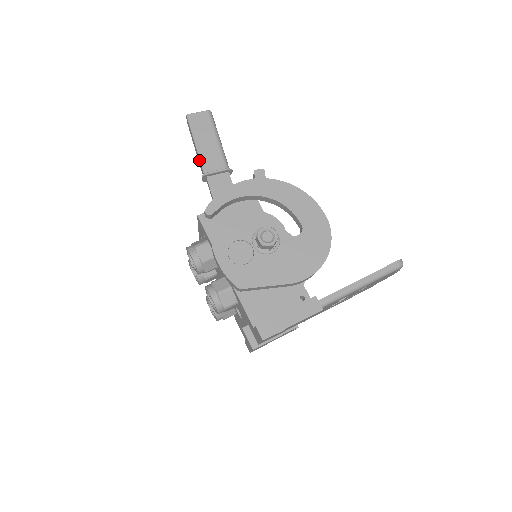
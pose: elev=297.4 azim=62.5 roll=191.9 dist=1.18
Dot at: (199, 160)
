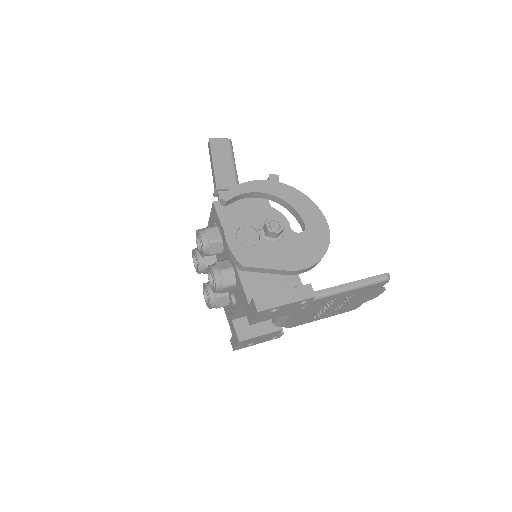
Dot at: (214, 176)
